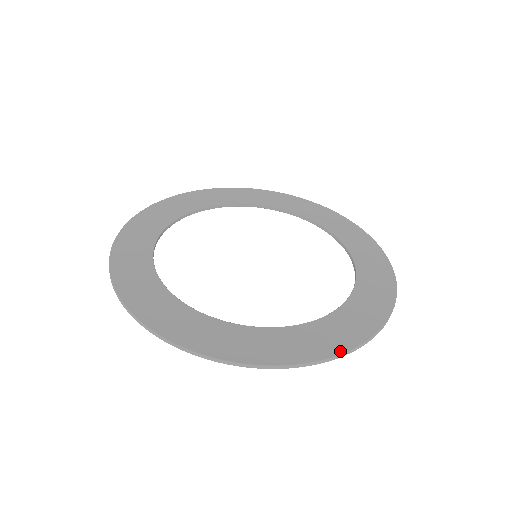
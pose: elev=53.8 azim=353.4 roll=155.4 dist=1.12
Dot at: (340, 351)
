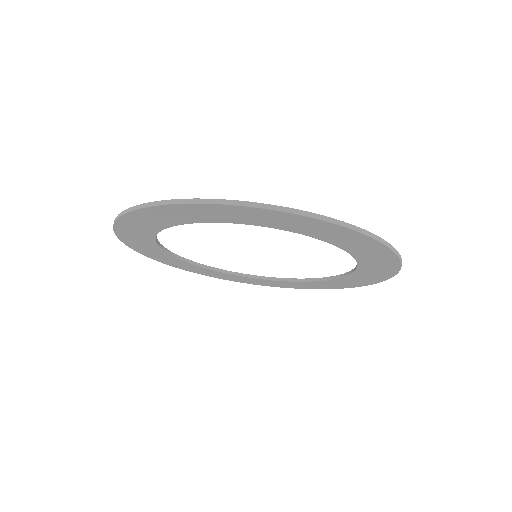
Dot at: occluded
